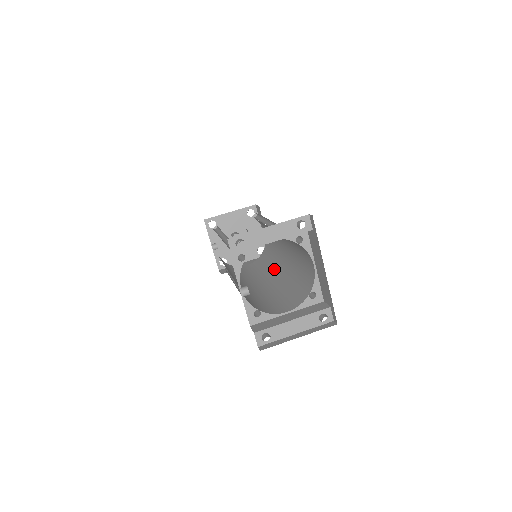
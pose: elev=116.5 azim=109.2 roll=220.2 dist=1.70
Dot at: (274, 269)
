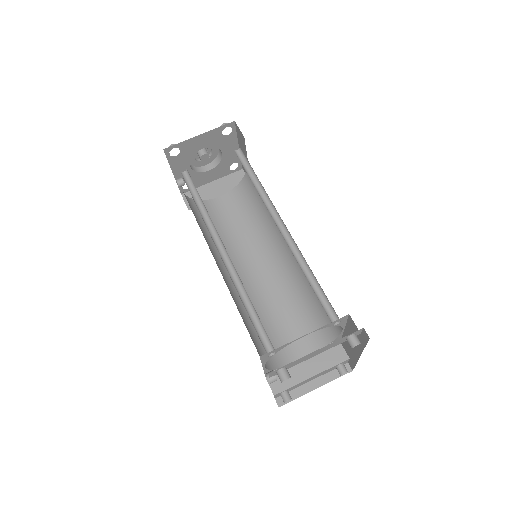
Dot at: (267, 242)
